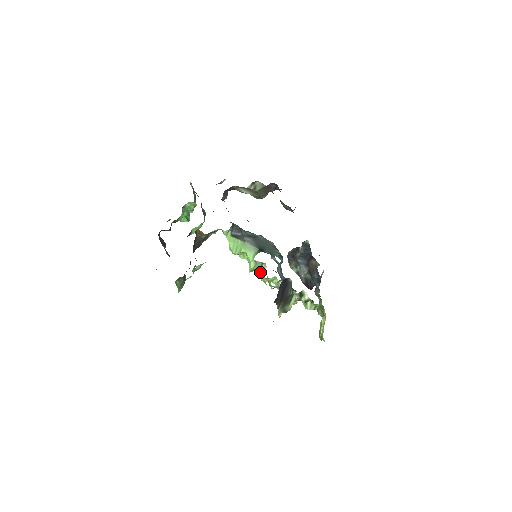
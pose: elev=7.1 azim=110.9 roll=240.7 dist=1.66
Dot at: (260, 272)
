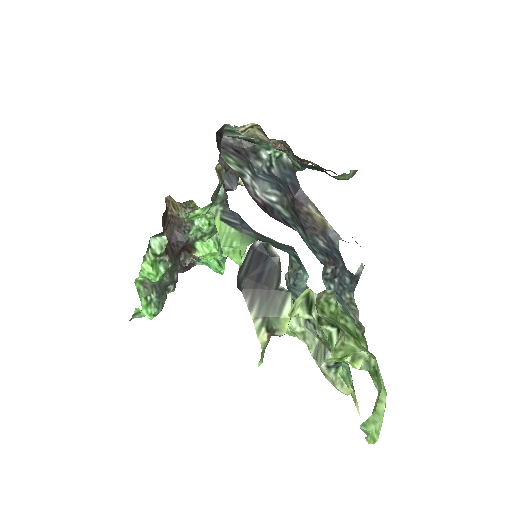
Dot at: occluded
